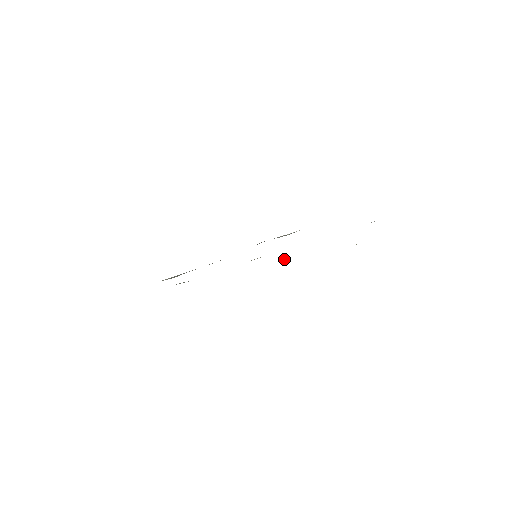
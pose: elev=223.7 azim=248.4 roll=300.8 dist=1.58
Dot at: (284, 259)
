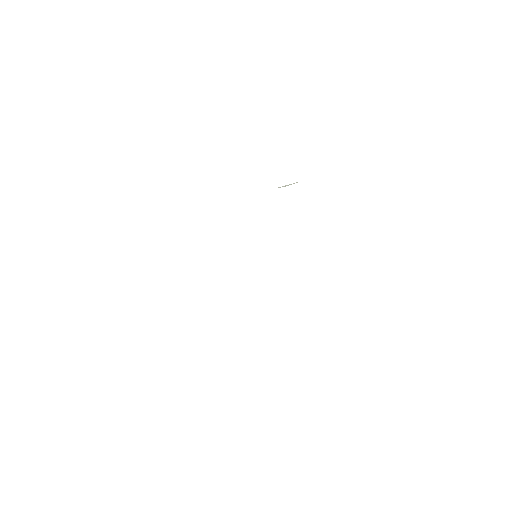
Dot at: occluded
